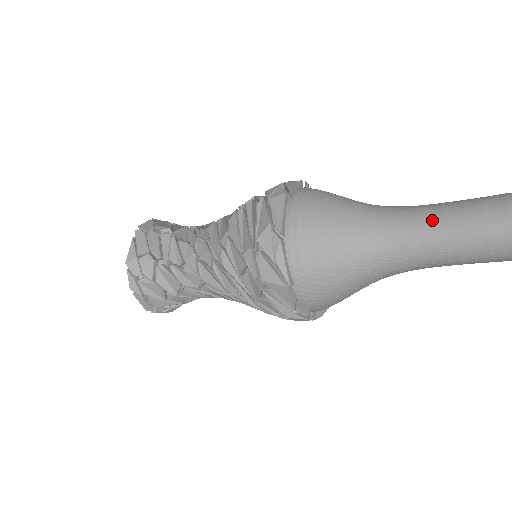
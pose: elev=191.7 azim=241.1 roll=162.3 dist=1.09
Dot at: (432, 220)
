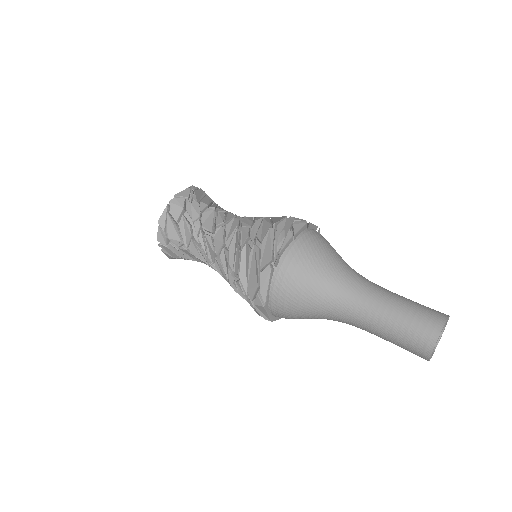
Dot at: (369, 332)
